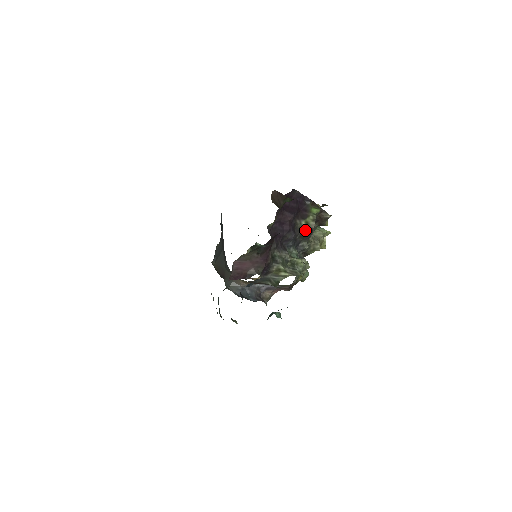
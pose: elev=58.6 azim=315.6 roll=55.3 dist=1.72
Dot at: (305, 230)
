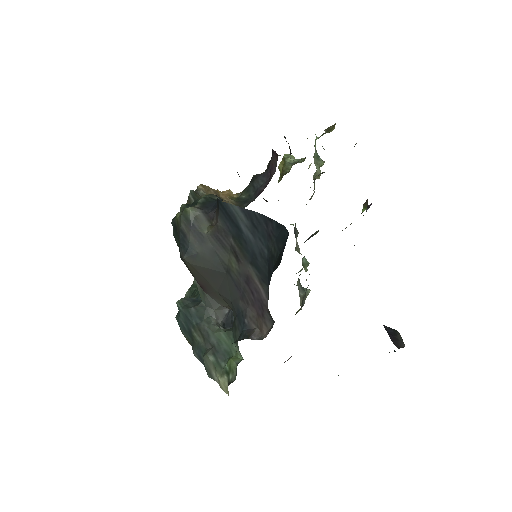
Dot at: occluded
